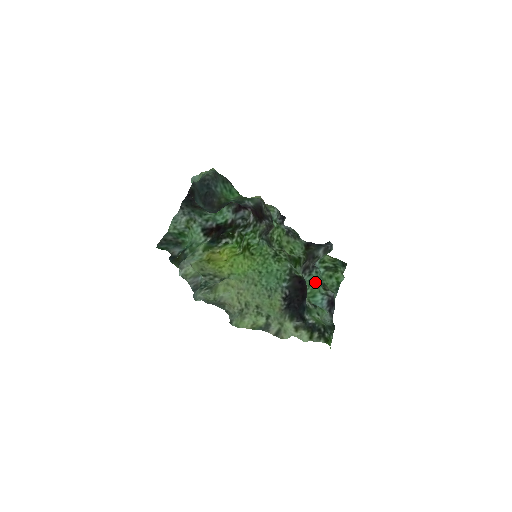
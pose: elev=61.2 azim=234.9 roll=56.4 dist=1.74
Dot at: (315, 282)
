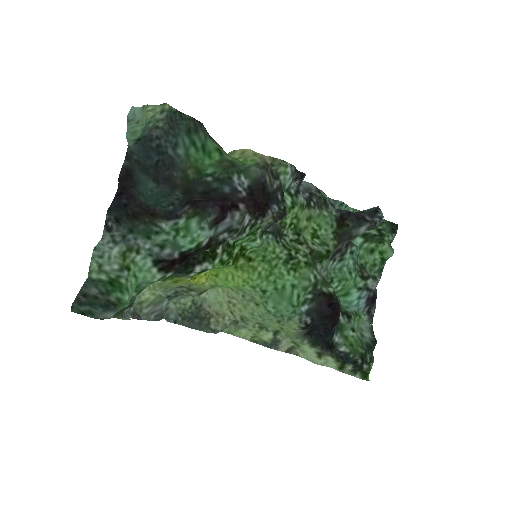
Dot at: (349, 270)
